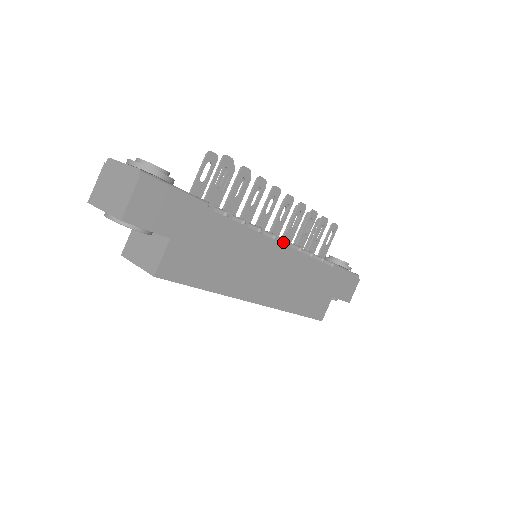
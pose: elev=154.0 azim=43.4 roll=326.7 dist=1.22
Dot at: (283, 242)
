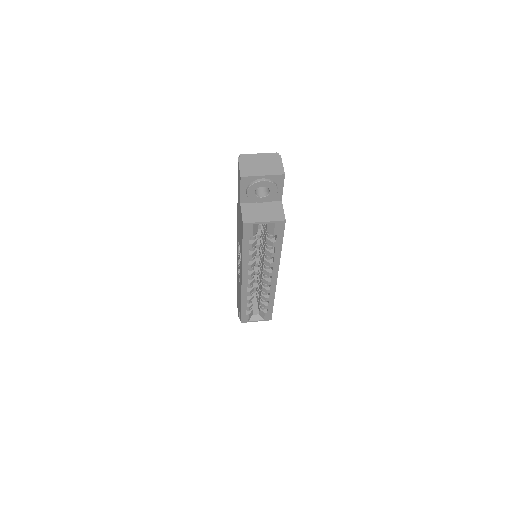
Dot at: occluded
